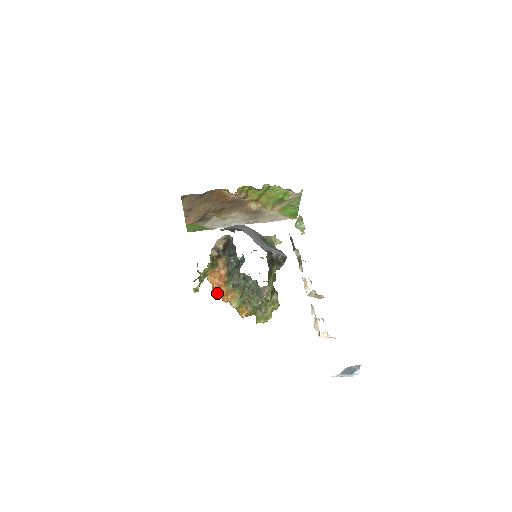
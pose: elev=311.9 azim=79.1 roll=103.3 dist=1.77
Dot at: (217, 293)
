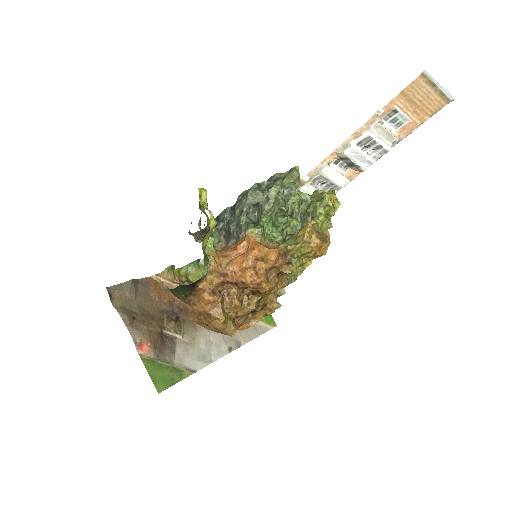
Dot at: (258, 279)
